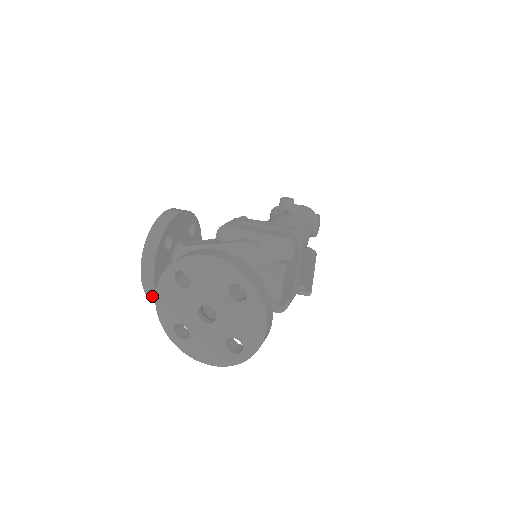
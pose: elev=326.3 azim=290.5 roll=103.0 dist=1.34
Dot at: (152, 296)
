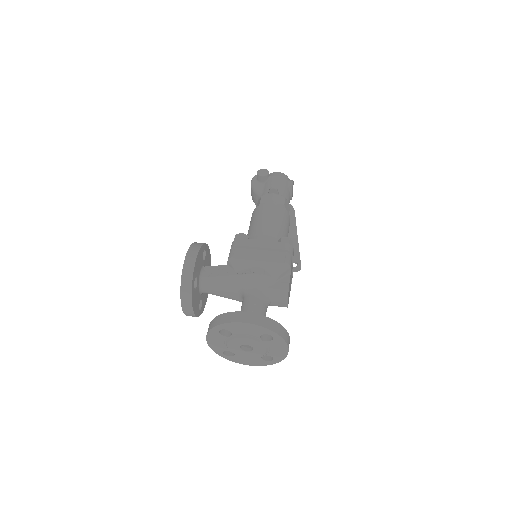
Dot at: (192, 316)
